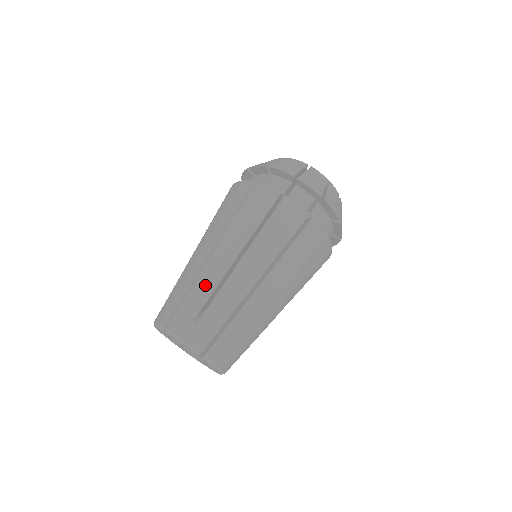
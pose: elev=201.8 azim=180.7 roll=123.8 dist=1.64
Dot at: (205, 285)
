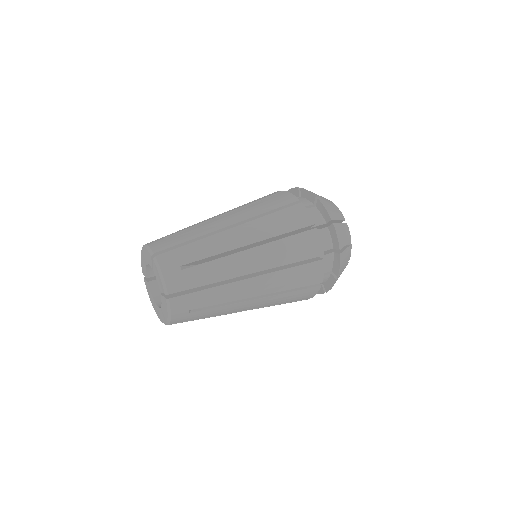
Dot at: (190, 226)
